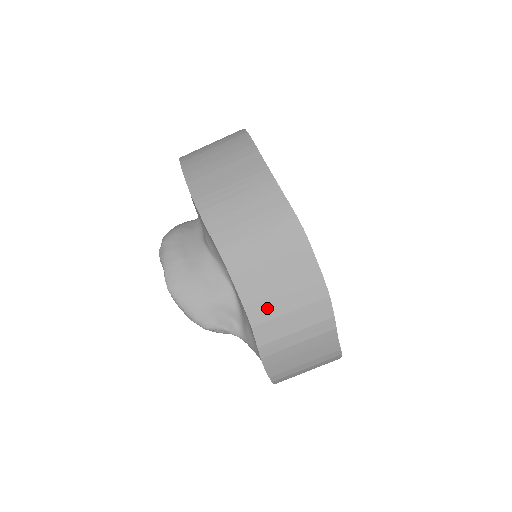
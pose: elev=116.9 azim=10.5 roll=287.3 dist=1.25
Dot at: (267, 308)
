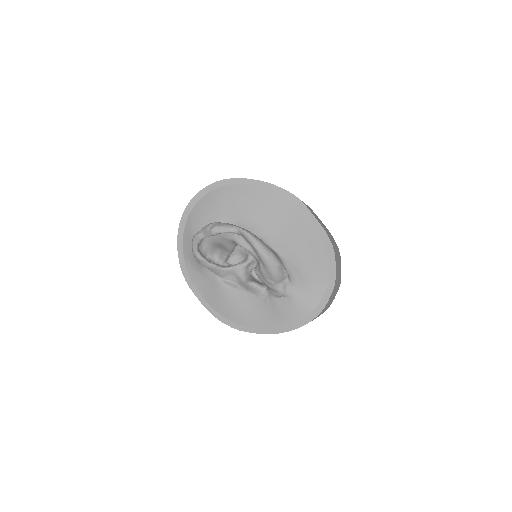
Dot at: occluded
